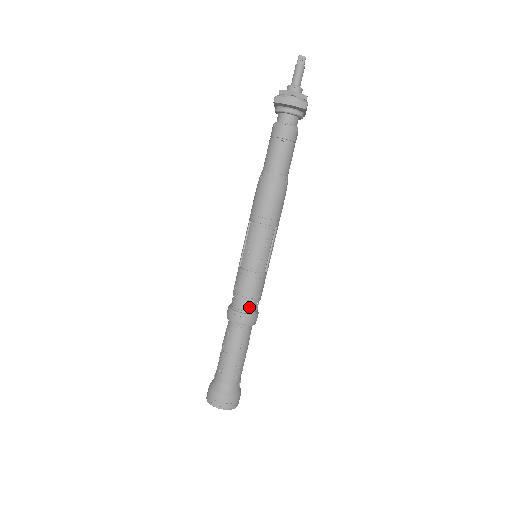
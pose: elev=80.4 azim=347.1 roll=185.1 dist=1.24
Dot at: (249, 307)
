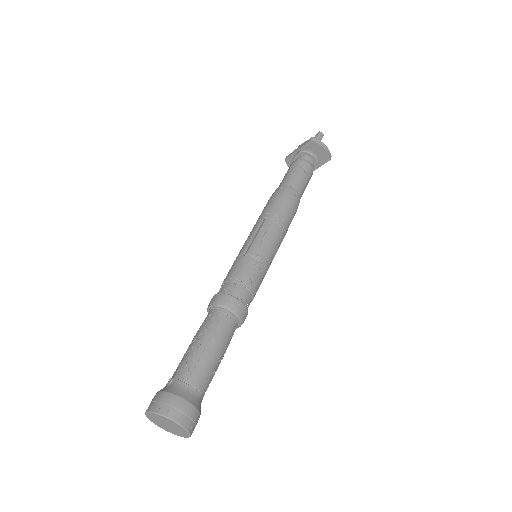
Dot at: (247, 299)
